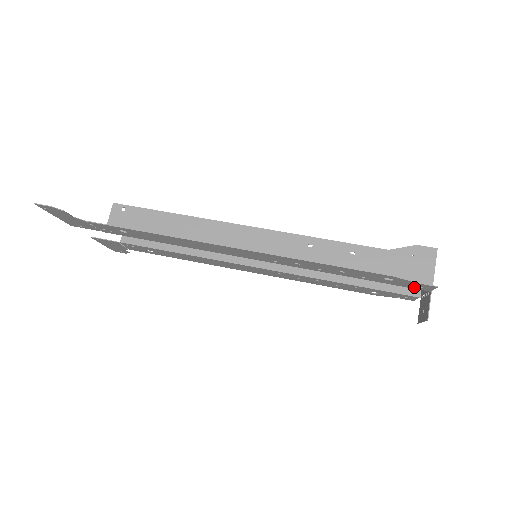
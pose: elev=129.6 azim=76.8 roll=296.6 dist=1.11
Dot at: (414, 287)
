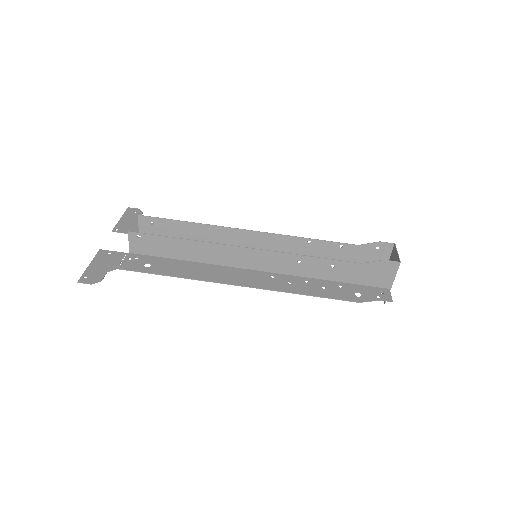
Dot at: (377, 290)
